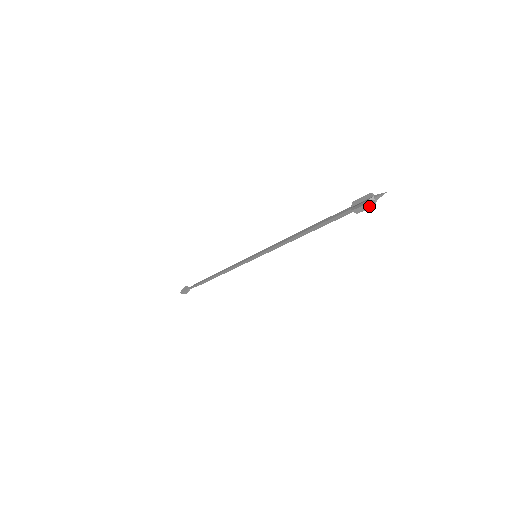
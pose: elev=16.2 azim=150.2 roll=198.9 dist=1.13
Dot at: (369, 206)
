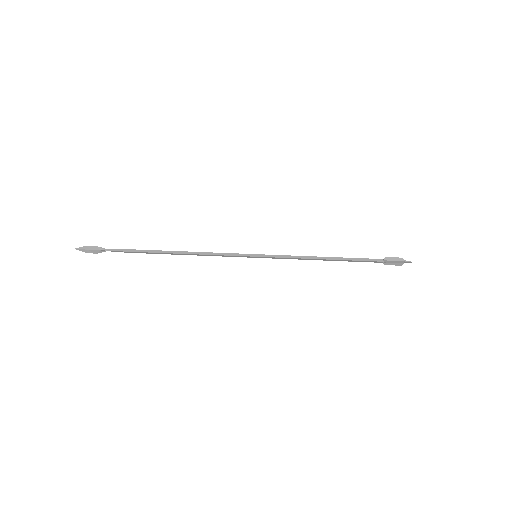
Dot at: (397, 265)
